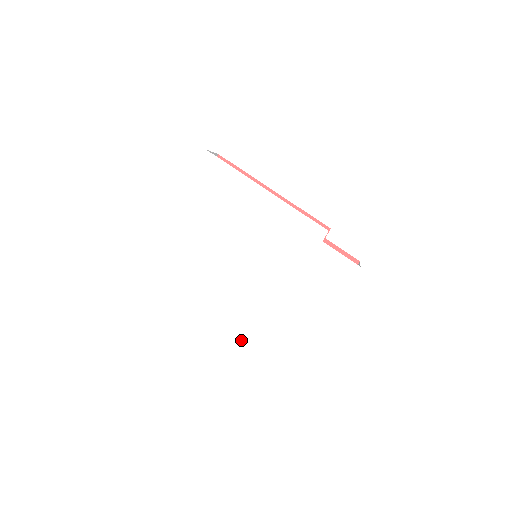
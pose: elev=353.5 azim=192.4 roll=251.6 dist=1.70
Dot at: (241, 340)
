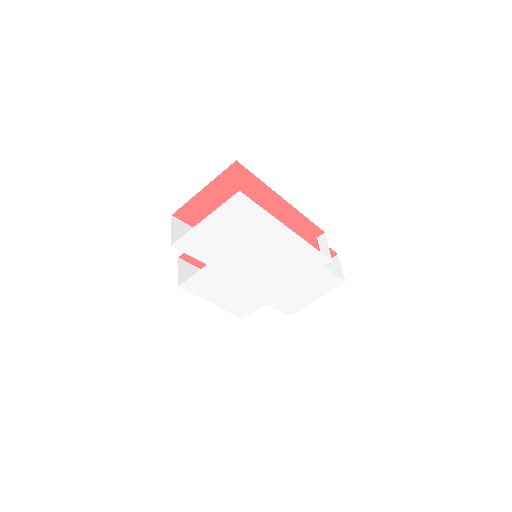
Dot at: (231, 313)
